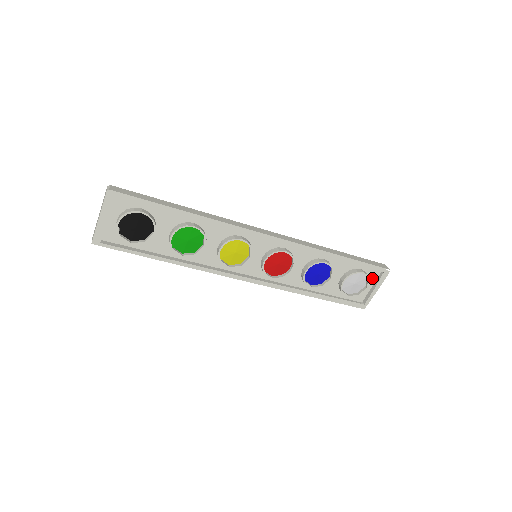
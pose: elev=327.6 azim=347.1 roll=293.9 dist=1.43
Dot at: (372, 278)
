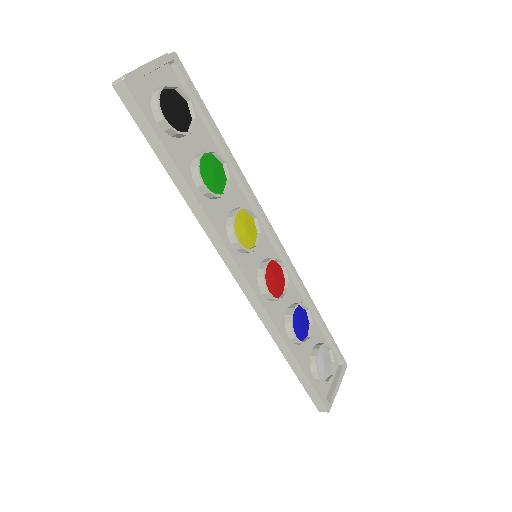
Dot at: occluded
